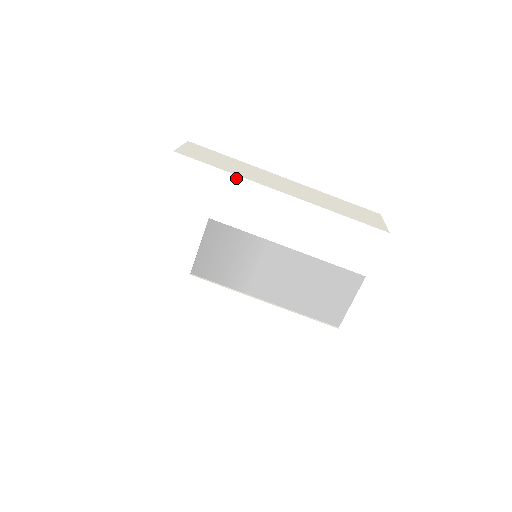
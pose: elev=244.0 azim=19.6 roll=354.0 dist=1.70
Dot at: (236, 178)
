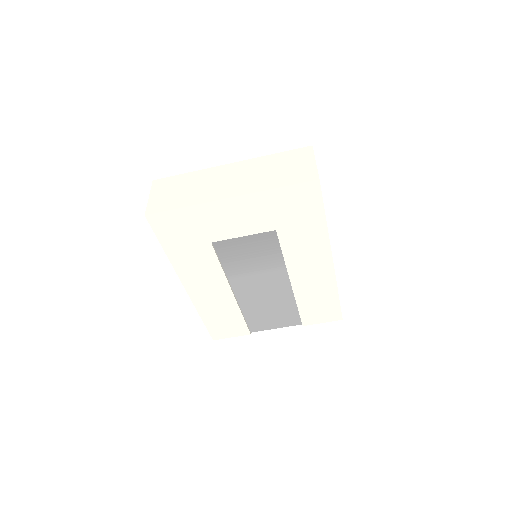
Dot at: (325, 230)
